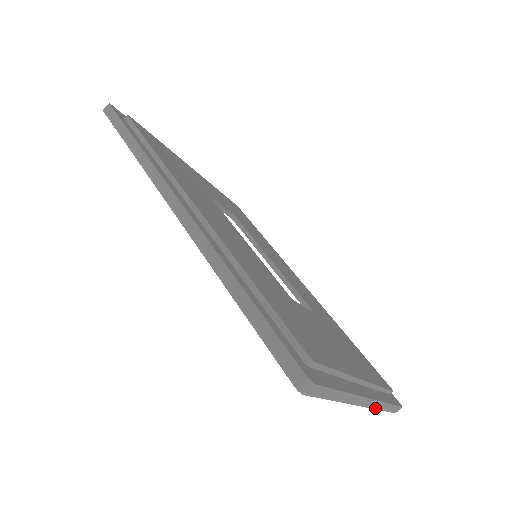
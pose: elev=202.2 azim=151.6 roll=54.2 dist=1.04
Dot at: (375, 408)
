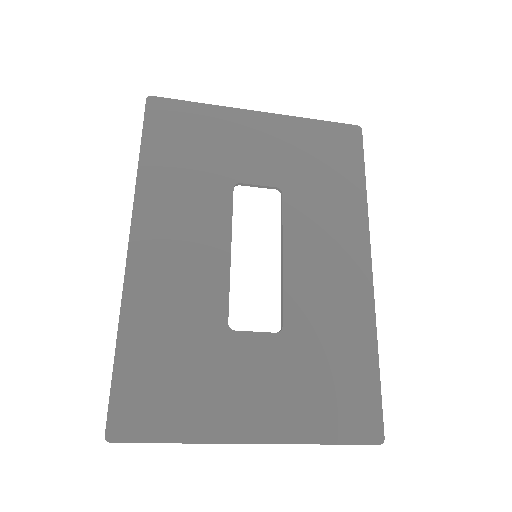
Dot at: (292, 443)
